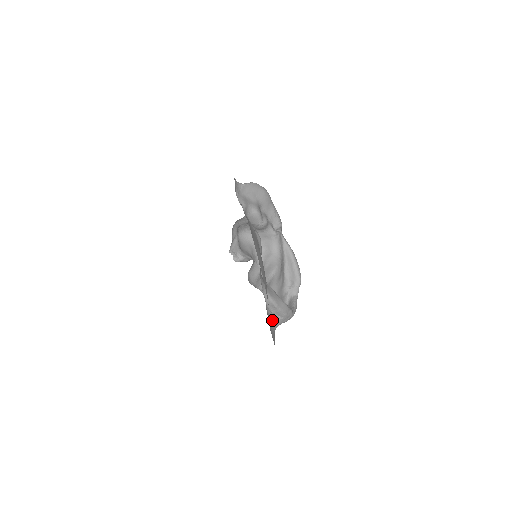
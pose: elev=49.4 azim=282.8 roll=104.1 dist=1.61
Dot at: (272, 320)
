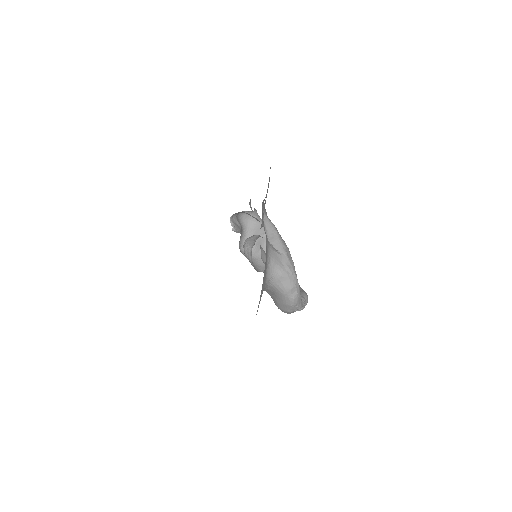
Dot at: (267, 240)
